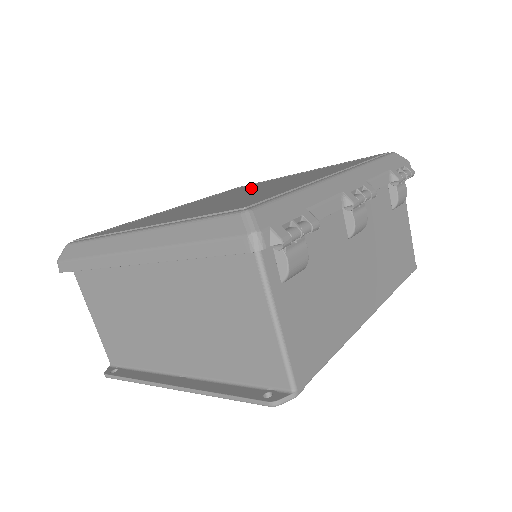
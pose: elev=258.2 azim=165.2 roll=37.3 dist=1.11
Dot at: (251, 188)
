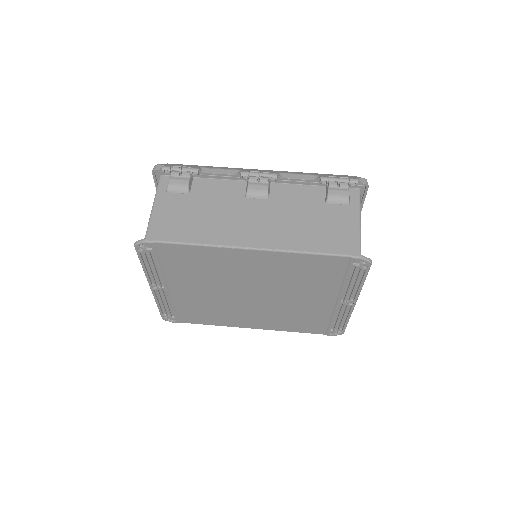
Dot at: occluded
